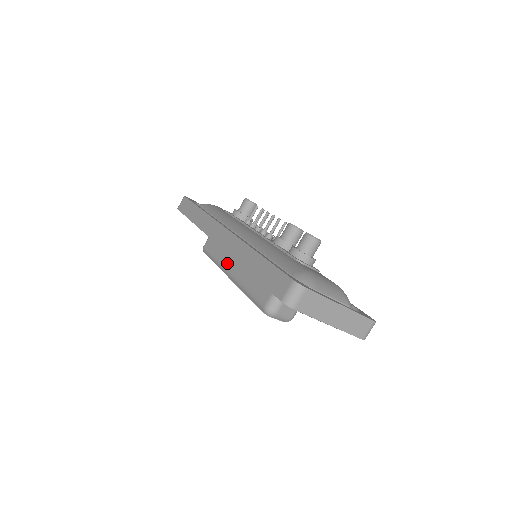
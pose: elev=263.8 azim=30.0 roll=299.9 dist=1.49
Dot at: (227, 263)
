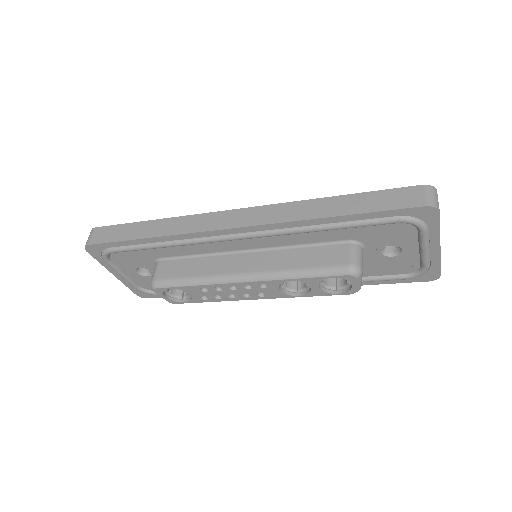
Dot at: (230, 268)
